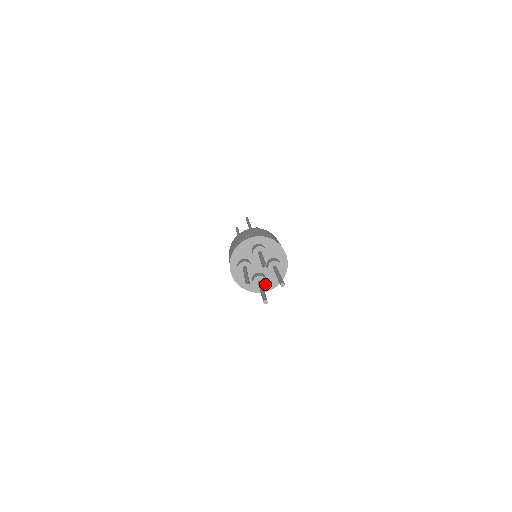
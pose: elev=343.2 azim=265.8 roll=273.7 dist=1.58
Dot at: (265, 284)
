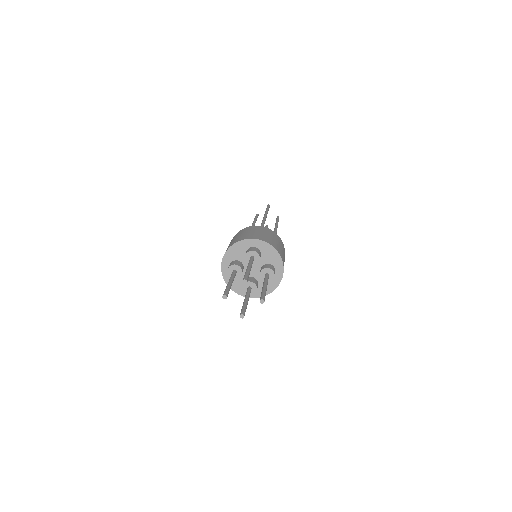
Dot at: (255, 291)
